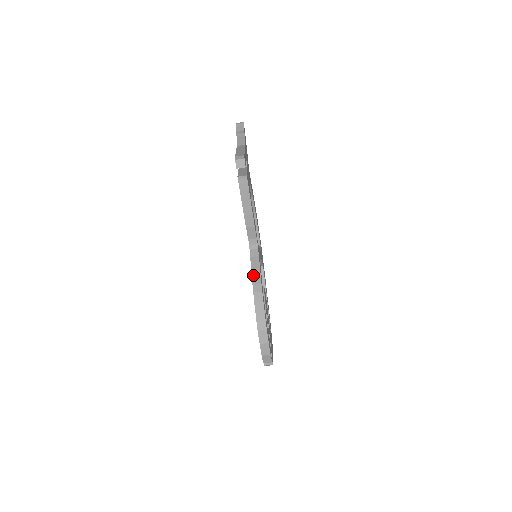
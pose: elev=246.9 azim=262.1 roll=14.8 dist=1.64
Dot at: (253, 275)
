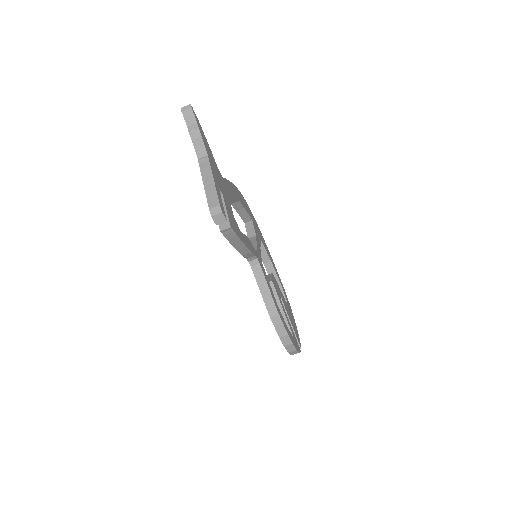
Dot at: (264, 298)
